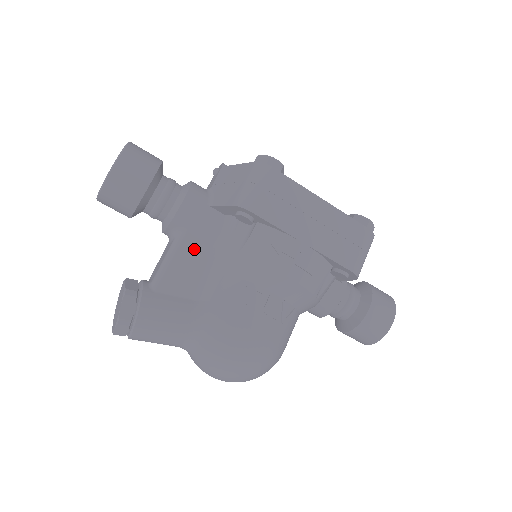
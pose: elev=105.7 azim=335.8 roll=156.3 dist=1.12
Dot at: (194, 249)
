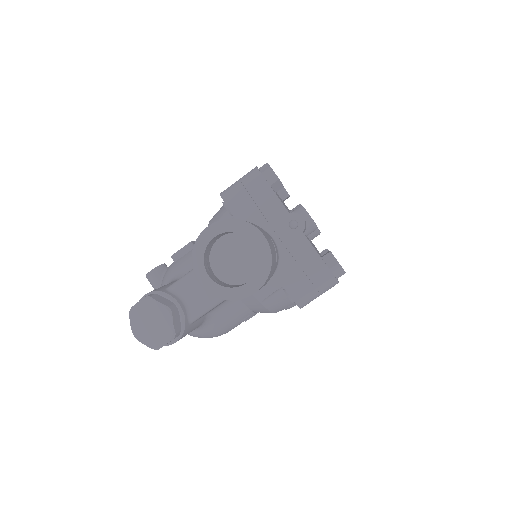
Dot at: occluded
